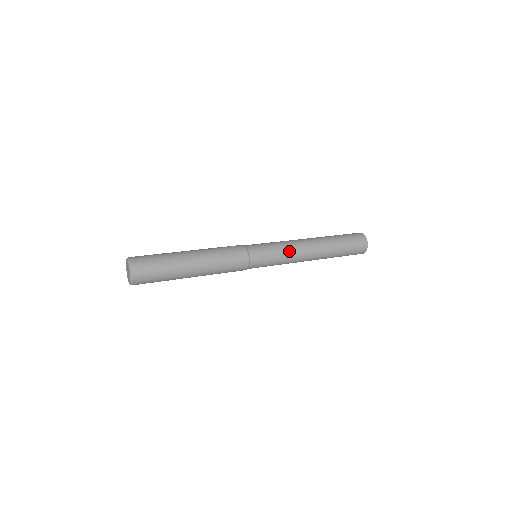
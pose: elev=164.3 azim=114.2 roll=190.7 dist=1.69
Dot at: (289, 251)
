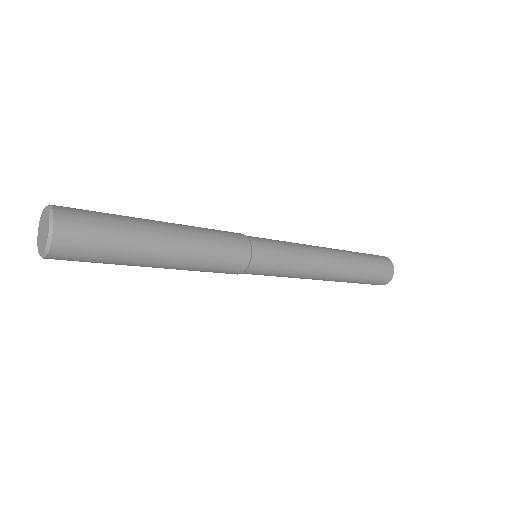
Dot at: (302, 248)
